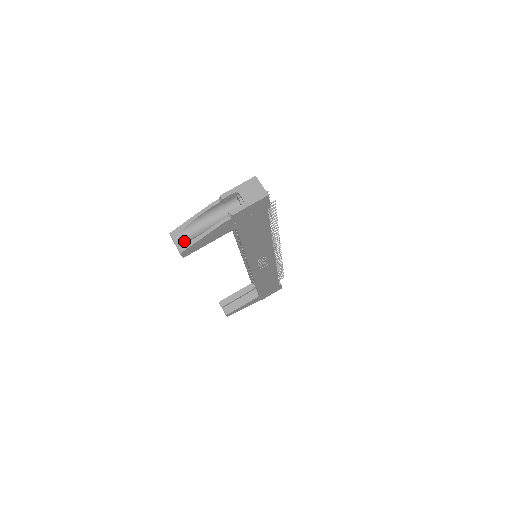
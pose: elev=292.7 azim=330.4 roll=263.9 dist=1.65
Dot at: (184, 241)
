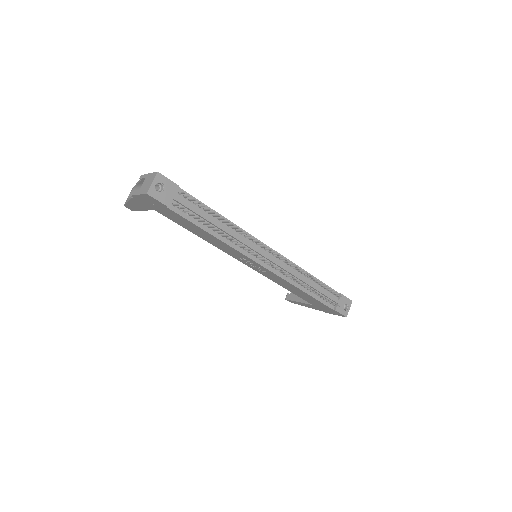
Dot at: occluded
